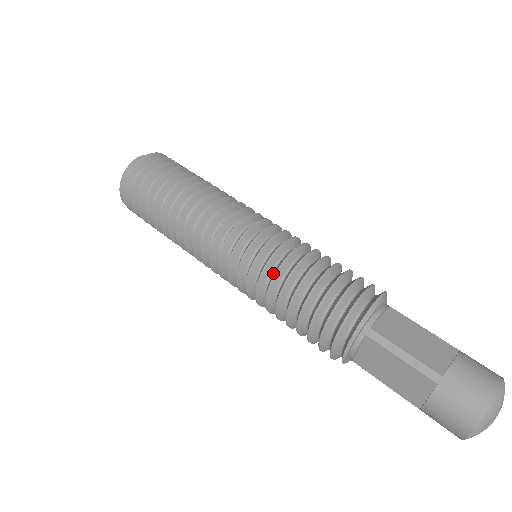
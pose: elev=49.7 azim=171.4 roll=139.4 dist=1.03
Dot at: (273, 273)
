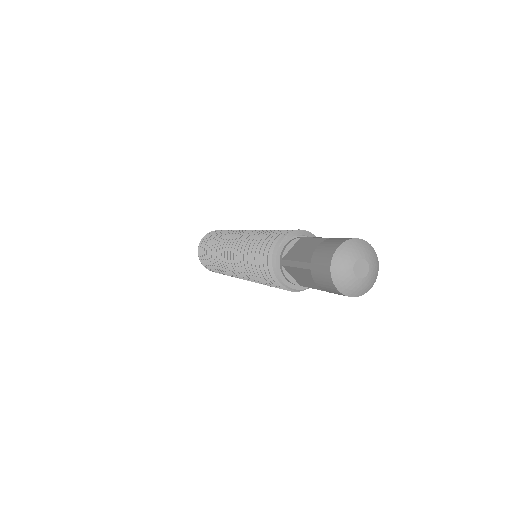
Dot at: occluded
